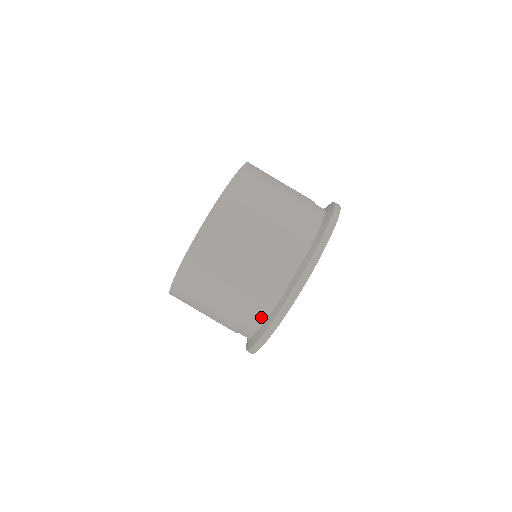
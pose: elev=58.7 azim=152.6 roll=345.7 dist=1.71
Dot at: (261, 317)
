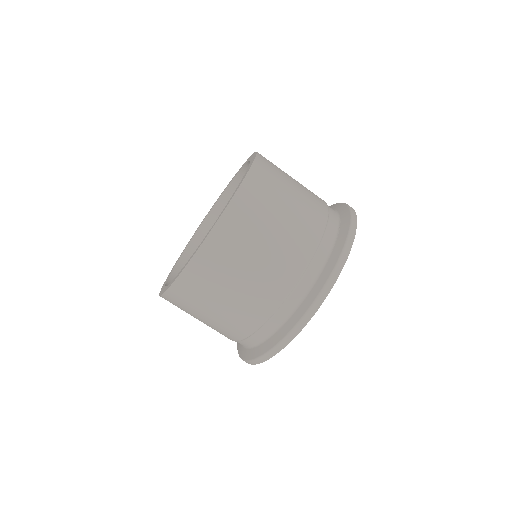
Dot at: occluded
